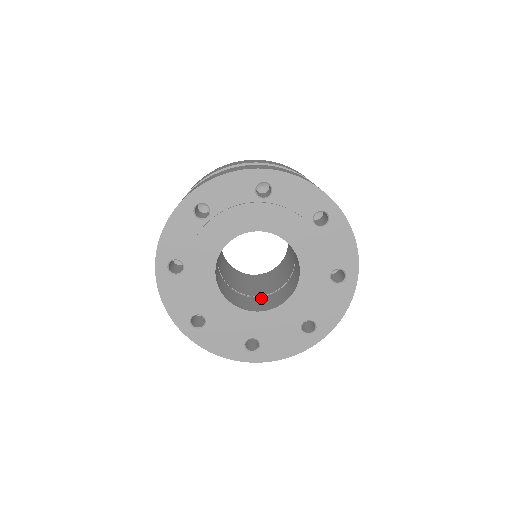
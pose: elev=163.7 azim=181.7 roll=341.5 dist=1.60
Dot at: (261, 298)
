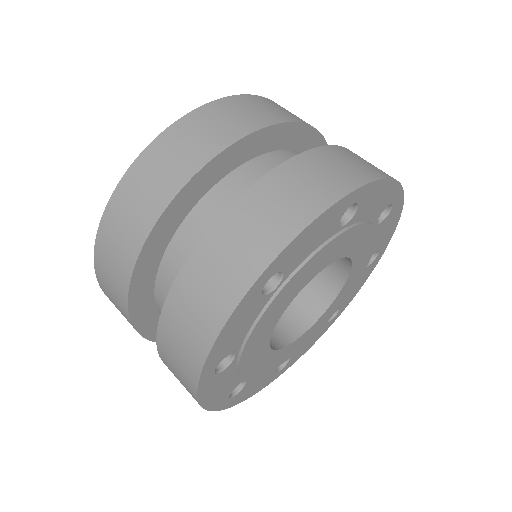
Dot at: occluded
